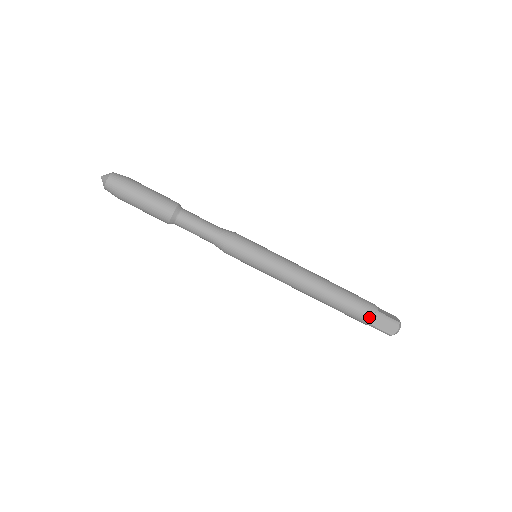
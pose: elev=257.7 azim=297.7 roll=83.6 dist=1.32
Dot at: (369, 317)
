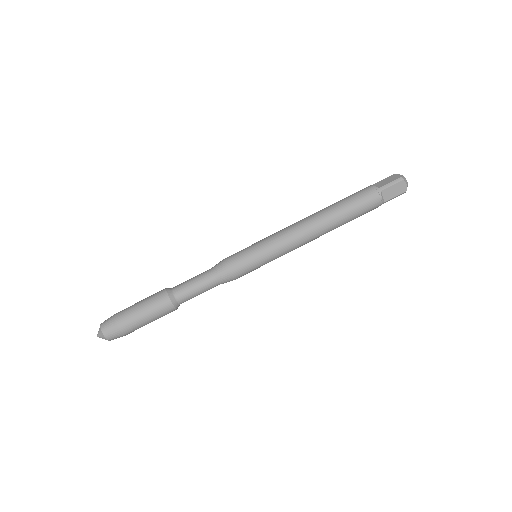
Dot at: (377, 200)
